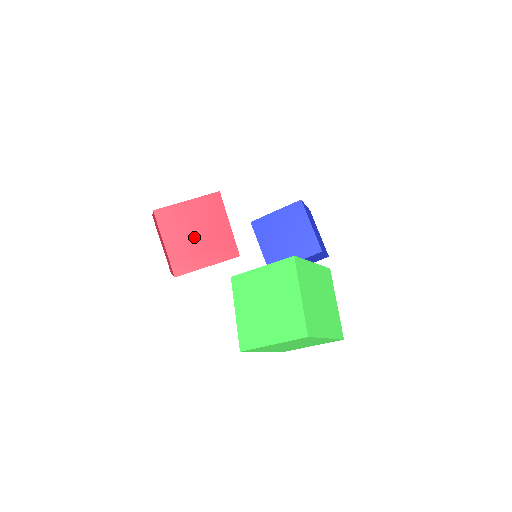
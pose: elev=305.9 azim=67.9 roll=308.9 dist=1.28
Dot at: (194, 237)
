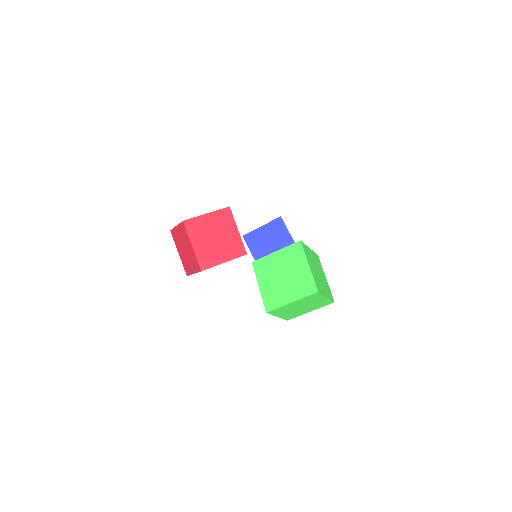
Dot at: (213, 240)
